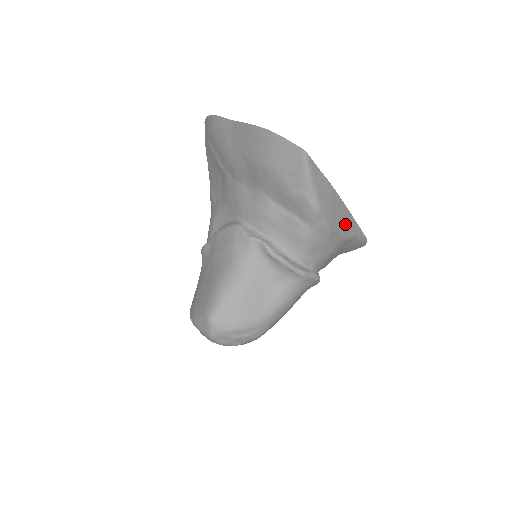
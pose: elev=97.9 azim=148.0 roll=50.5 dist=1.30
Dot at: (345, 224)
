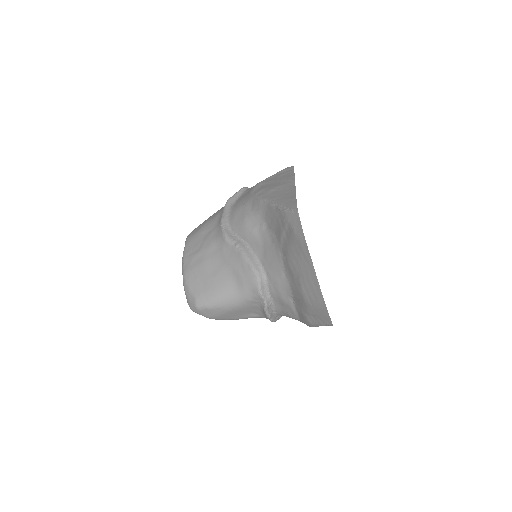
Dot at: occluded
